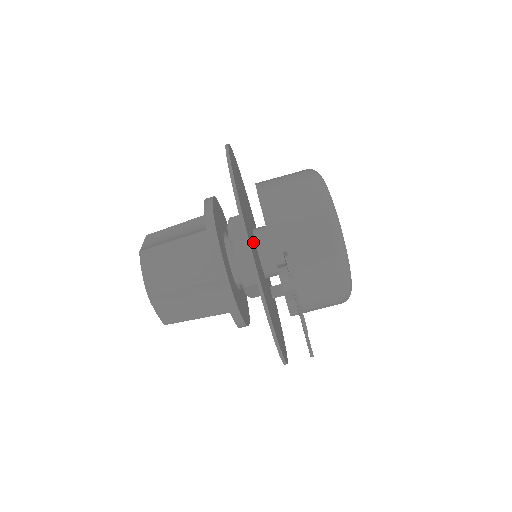
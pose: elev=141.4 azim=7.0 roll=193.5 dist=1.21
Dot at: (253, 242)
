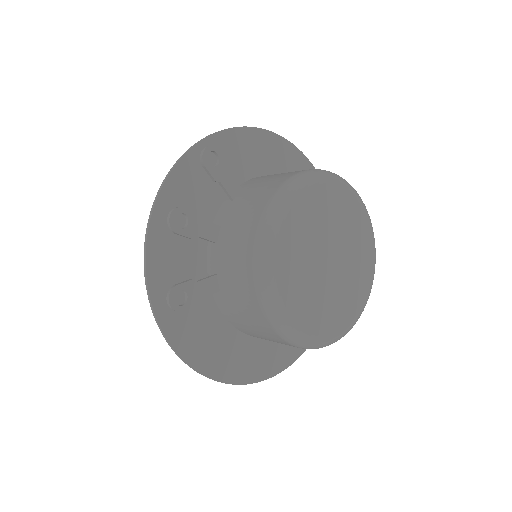
Dot at: occluded
